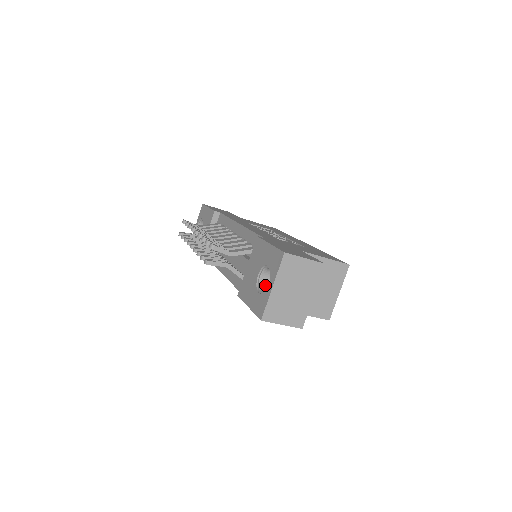
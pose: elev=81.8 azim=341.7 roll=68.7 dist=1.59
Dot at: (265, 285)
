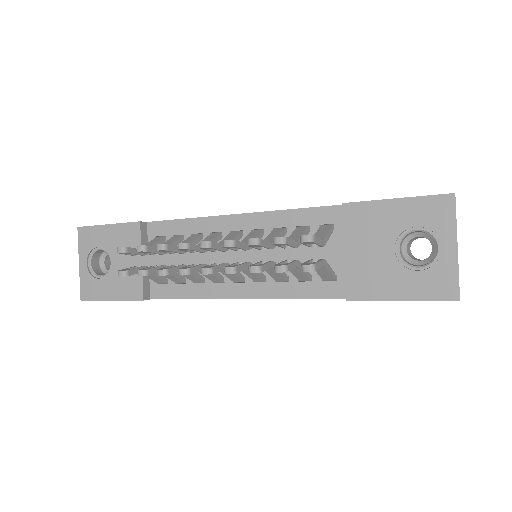
Dot at: (405, 260)
